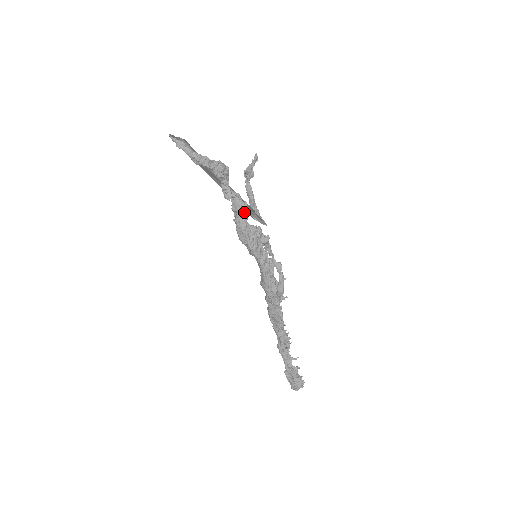
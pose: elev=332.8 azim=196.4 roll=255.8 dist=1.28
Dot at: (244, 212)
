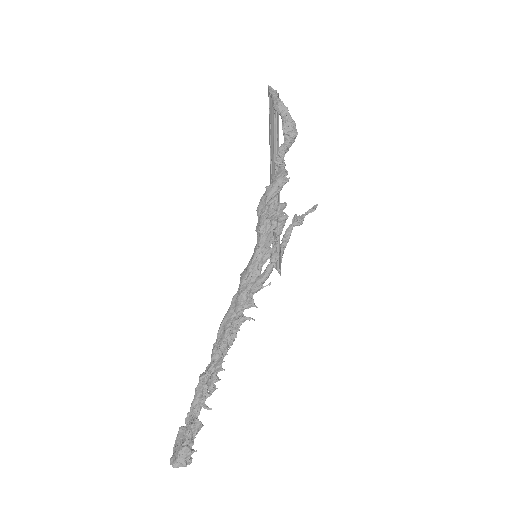
Dot at: (281, 184)
